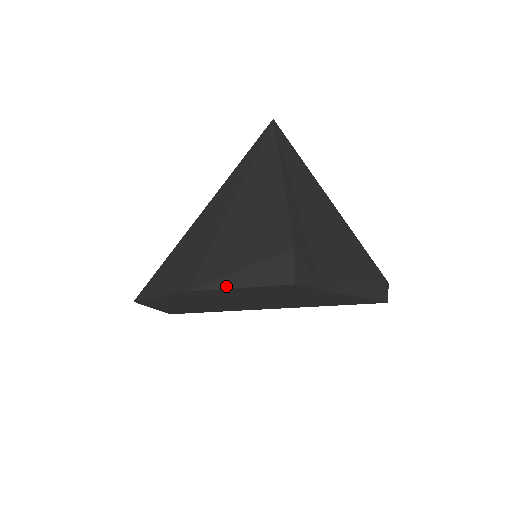
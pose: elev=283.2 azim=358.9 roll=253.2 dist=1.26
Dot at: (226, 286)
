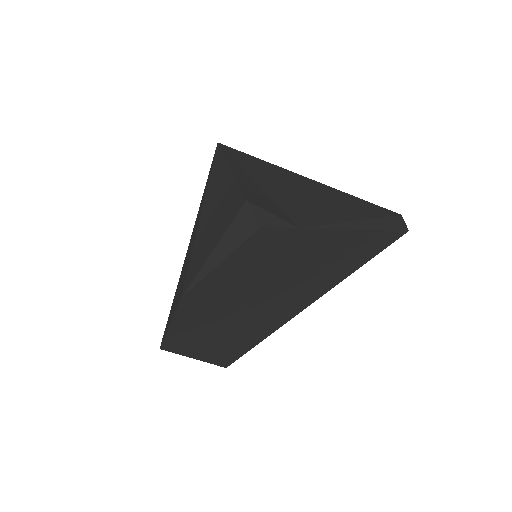
Dot at: (208, 270)
